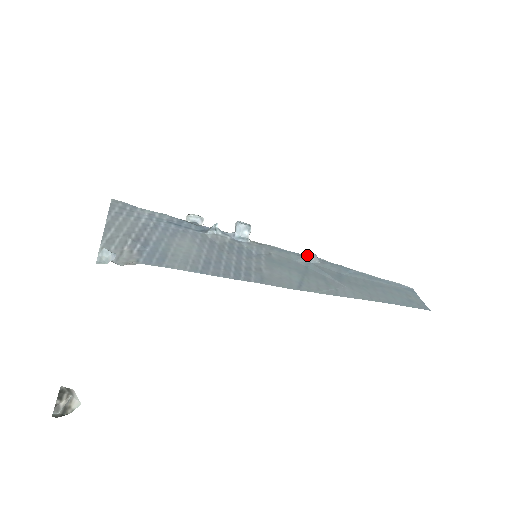
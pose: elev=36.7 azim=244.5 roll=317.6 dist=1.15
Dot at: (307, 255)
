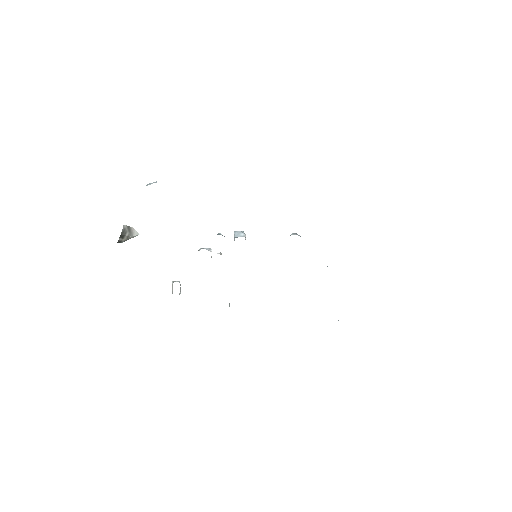
Dot at: (290, 235)
